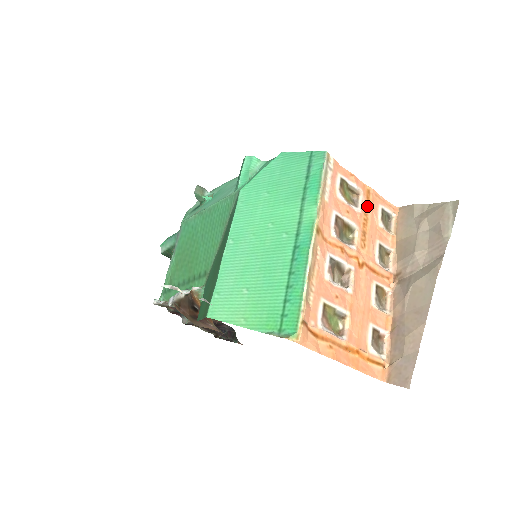
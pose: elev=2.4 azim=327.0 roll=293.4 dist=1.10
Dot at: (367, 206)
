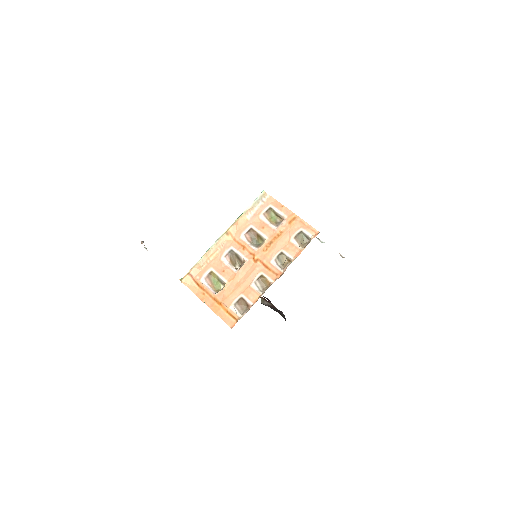
Dot at: (286, 227)
